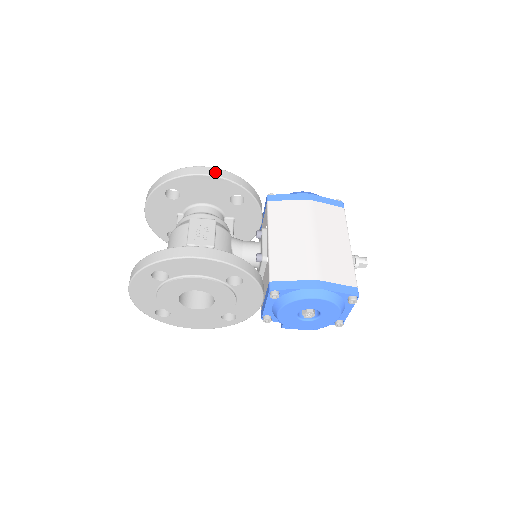
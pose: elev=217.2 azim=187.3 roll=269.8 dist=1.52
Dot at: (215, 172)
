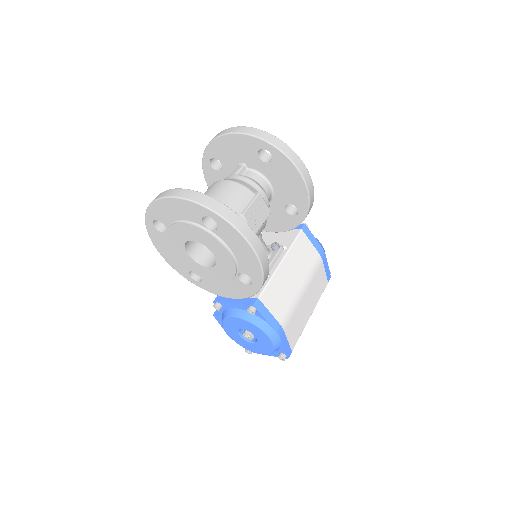
Dot at: (310, 184)
